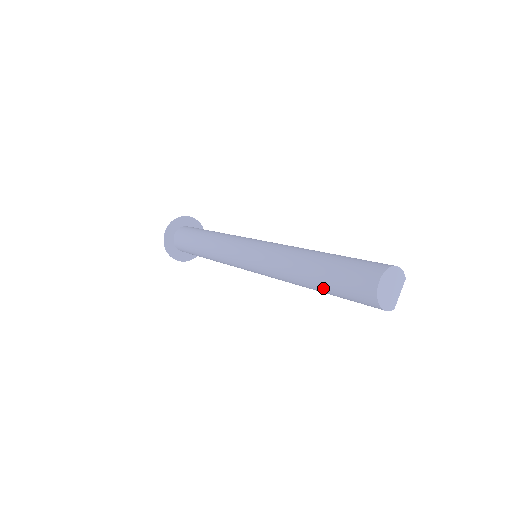
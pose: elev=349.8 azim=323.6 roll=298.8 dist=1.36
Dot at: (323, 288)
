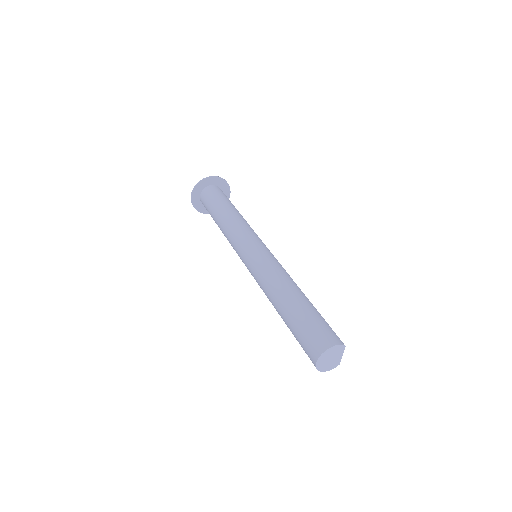
Dot at: occluded
